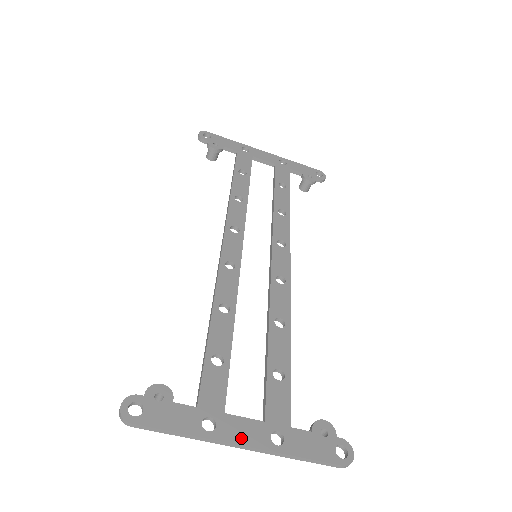
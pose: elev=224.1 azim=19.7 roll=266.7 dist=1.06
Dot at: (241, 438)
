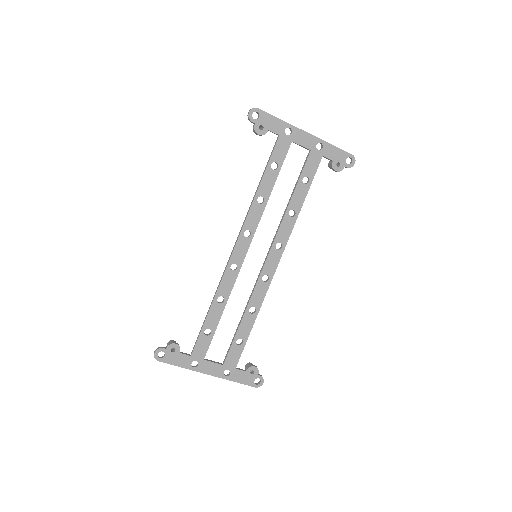
Dot at: (209, 372)
